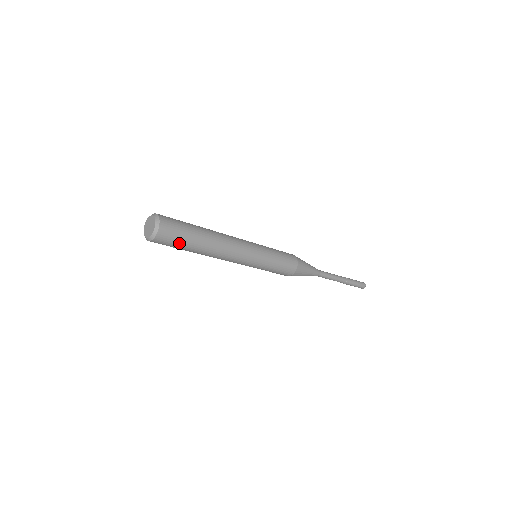
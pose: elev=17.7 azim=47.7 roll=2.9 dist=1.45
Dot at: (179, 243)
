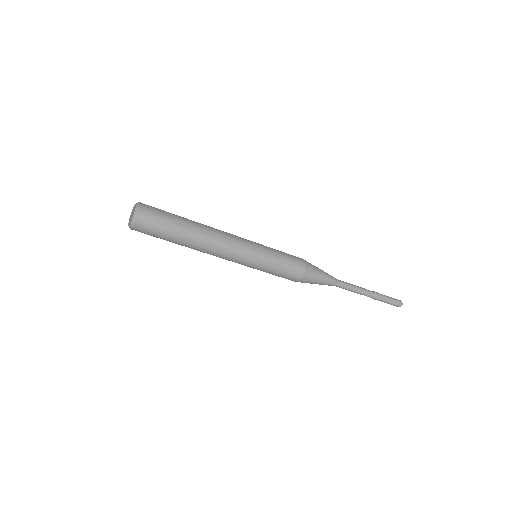
Dot at: (159, 236)
